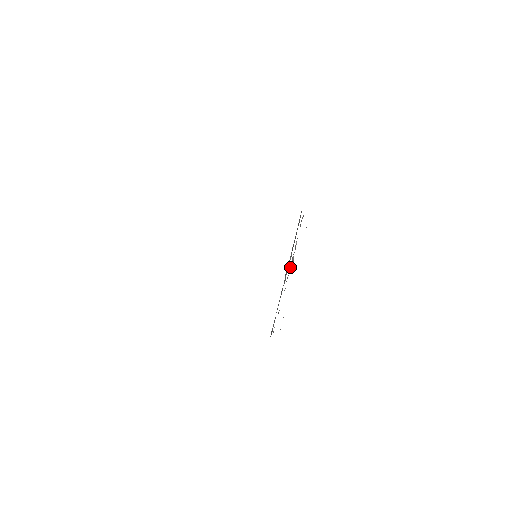
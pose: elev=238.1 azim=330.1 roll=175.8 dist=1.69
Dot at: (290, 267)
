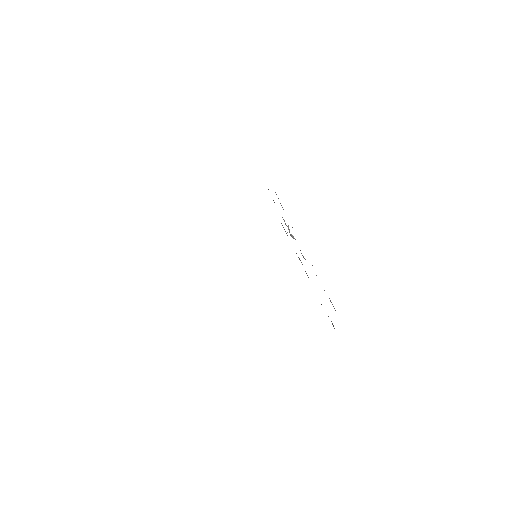
Dot at: occluded
